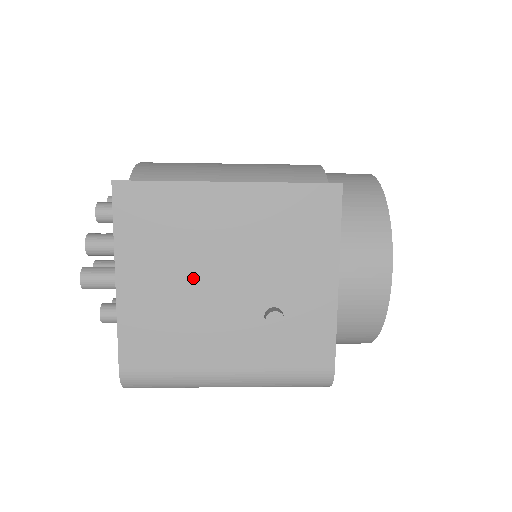
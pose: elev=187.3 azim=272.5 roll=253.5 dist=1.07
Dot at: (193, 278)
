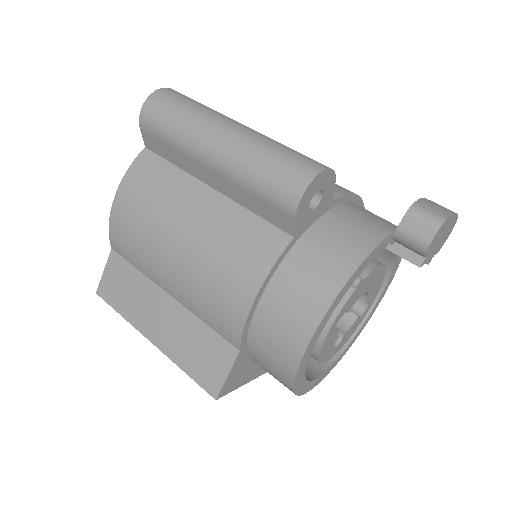
Dot at: occluded
